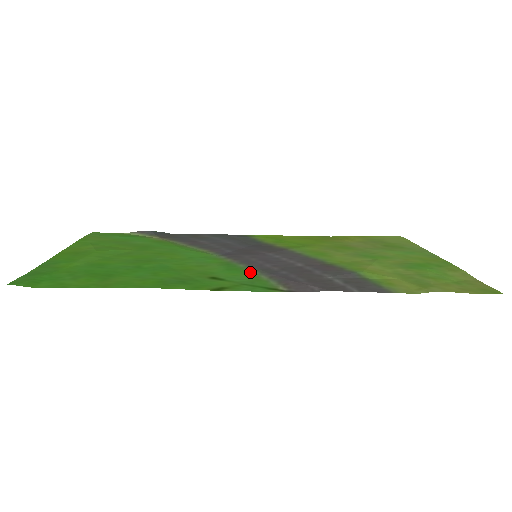
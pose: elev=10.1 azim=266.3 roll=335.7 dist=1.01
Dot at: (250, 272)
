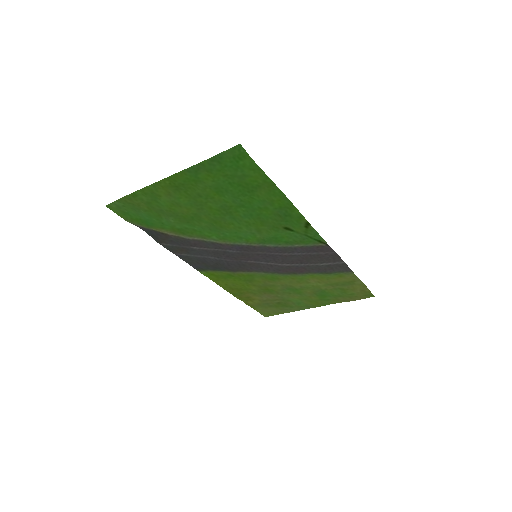
Dot at: (287, 243)
